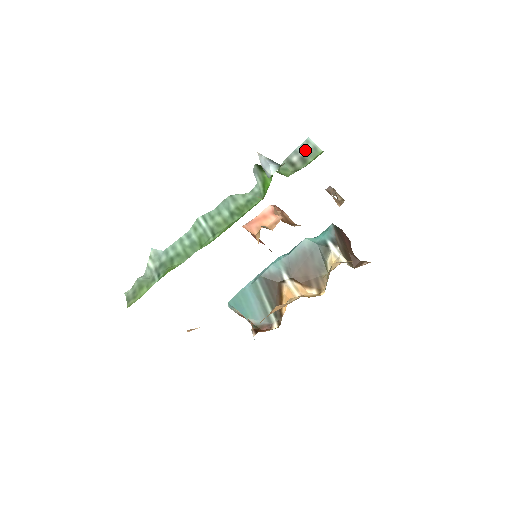
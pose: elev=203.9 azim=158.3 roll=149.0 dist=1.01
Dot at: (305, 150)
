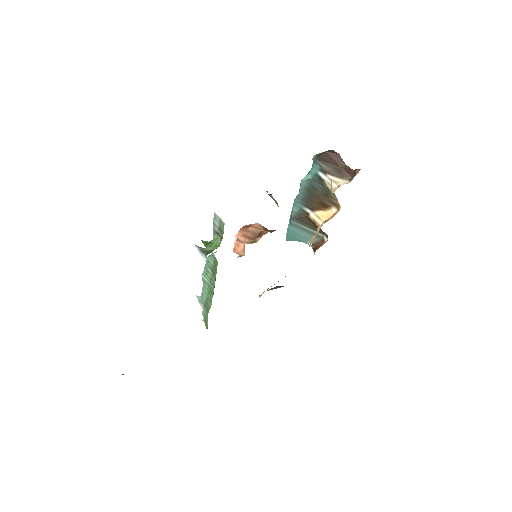
Dot at: (217, 222)
